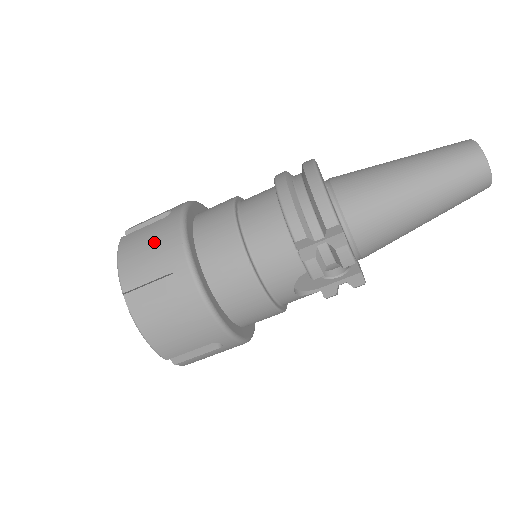
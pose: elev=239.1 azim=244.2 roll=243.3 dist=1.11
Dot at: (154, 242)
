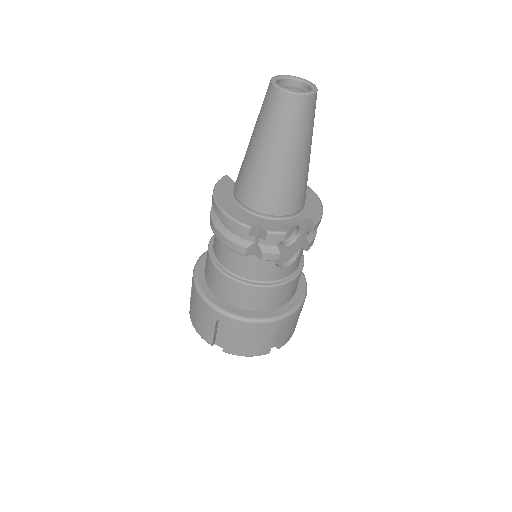
Dot at: (197, 310)
